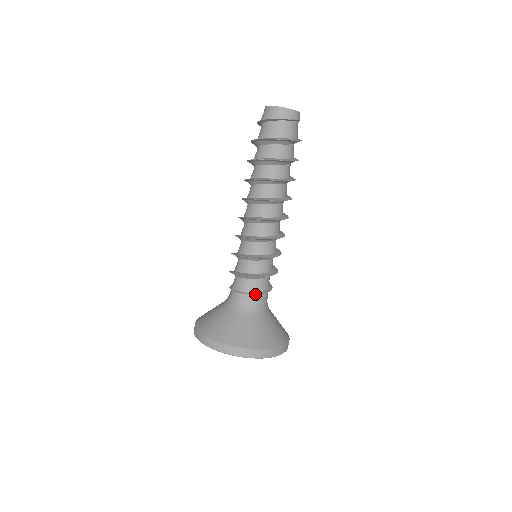
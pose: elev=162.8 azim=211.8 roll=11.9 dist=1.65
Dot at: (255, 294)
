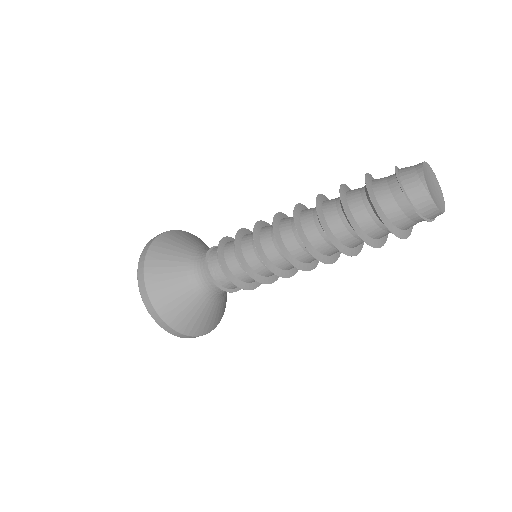
Dot at: (221, 286)
